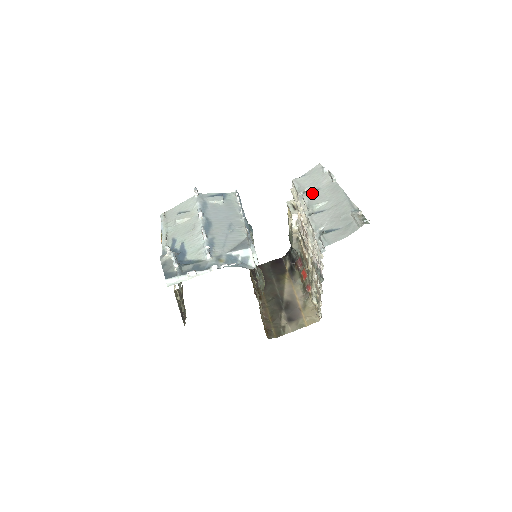
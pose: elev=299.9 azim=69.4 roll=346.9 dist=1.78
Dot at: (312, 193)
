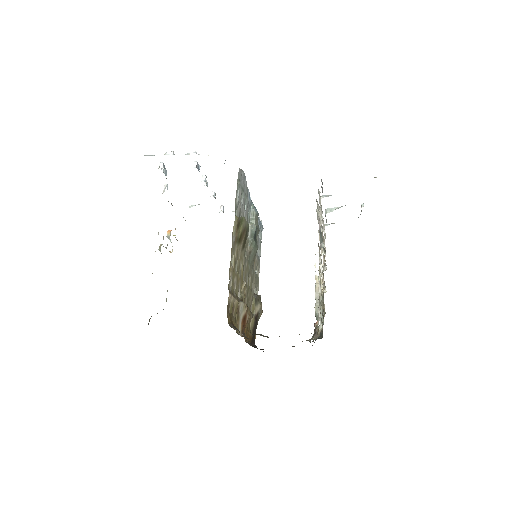
Dot at: occluded
